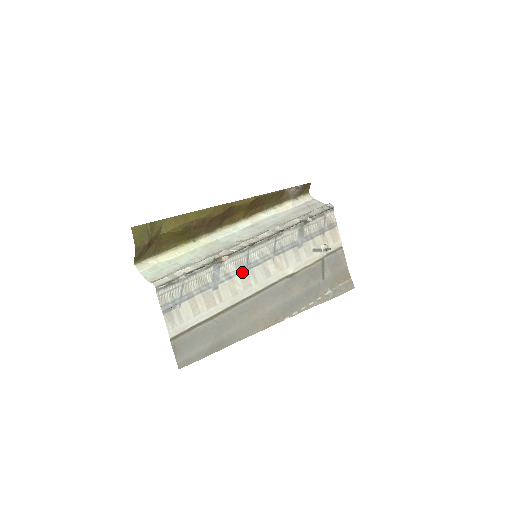
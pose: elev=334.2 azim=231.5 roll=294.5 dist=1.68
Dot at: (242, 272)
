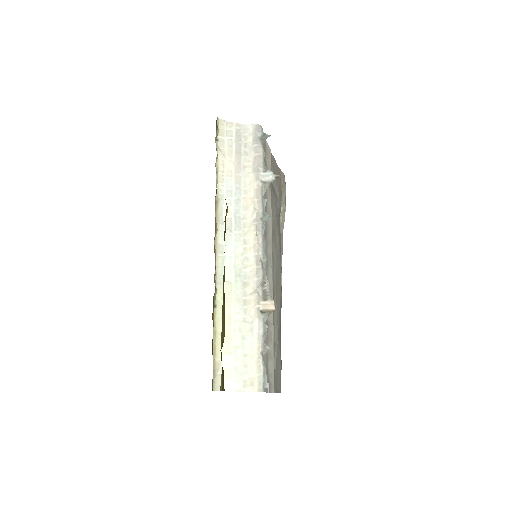
Dot at: occluded
